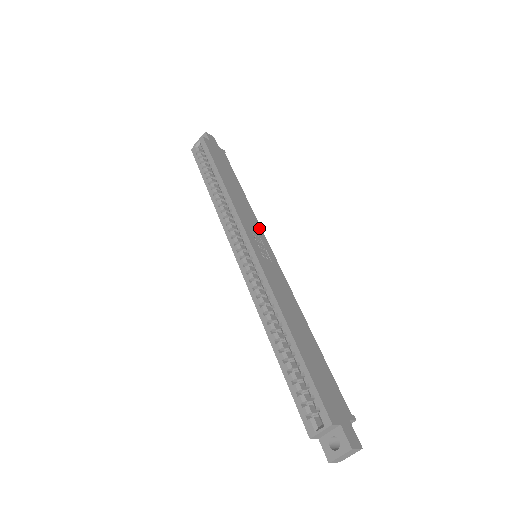
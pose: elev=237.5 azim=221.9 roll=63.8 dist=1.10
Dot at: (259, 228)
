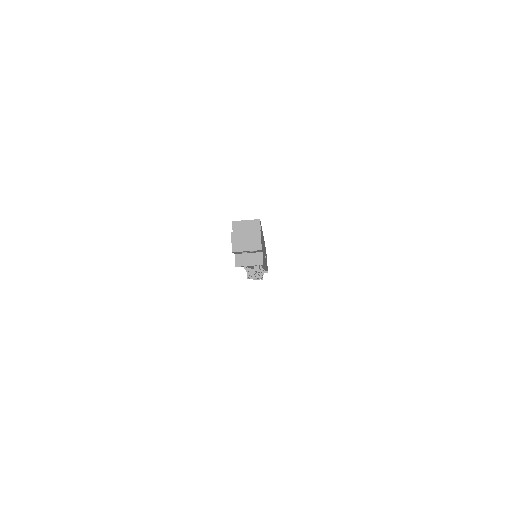
Dot at: occluded
